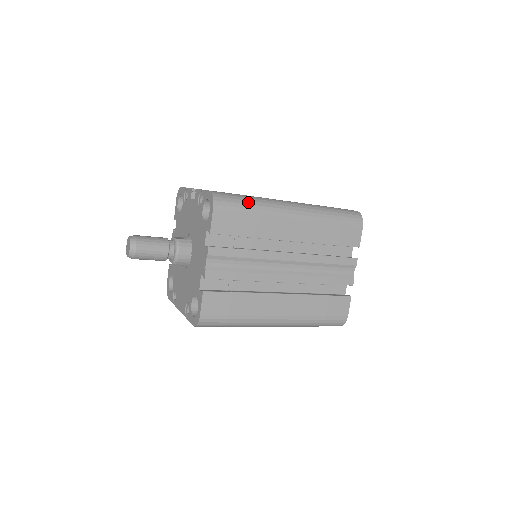
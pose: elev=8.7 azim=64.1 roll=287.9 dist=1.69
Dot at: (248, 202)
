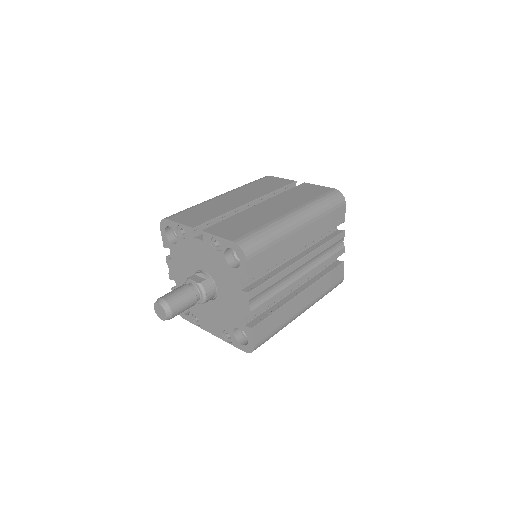
Dot at: (267, 237)
